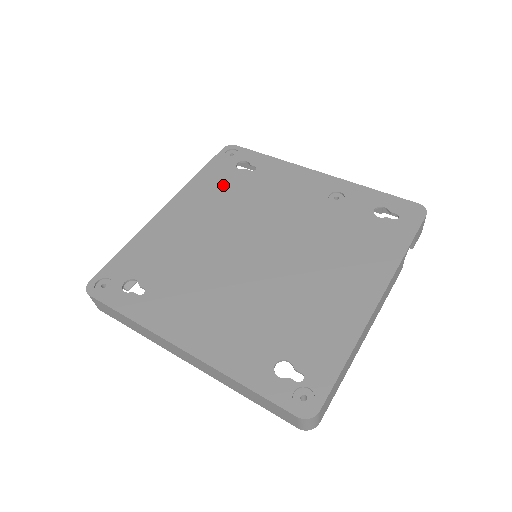
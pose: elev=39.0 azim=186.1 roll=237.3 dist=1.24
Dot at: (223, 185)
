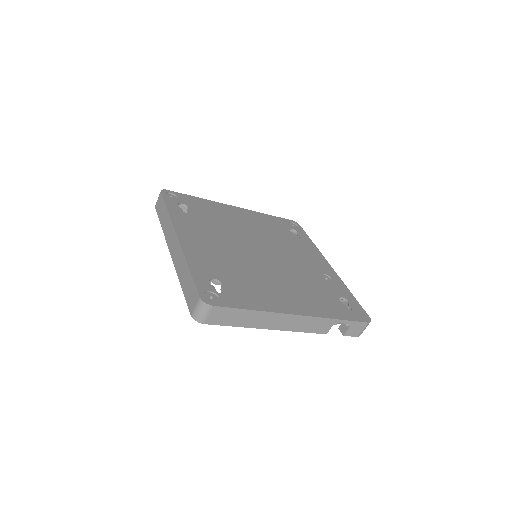
Dot at: (274, 226)
